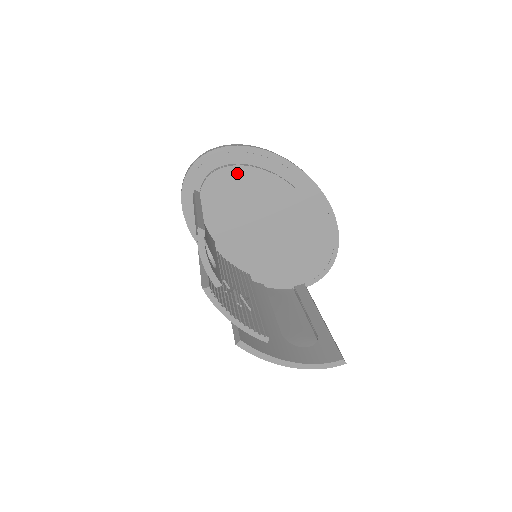
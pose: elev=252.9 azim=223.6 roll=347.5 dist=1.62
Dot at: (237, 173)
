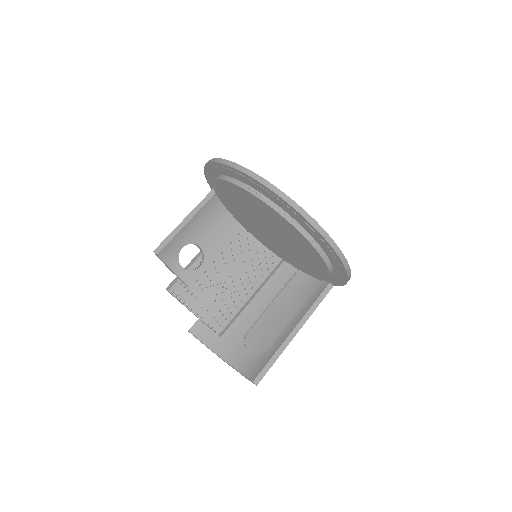
Dot at: (228, 186)
